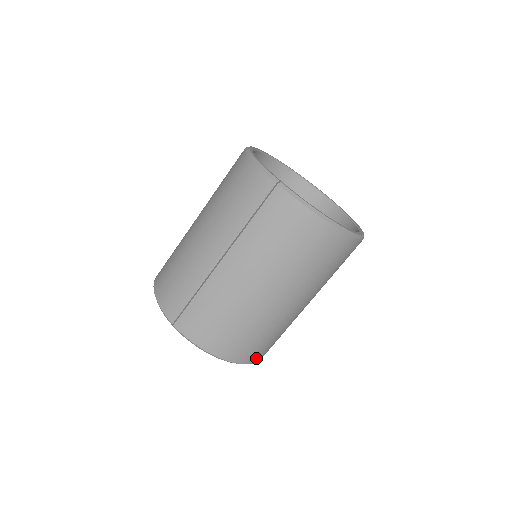
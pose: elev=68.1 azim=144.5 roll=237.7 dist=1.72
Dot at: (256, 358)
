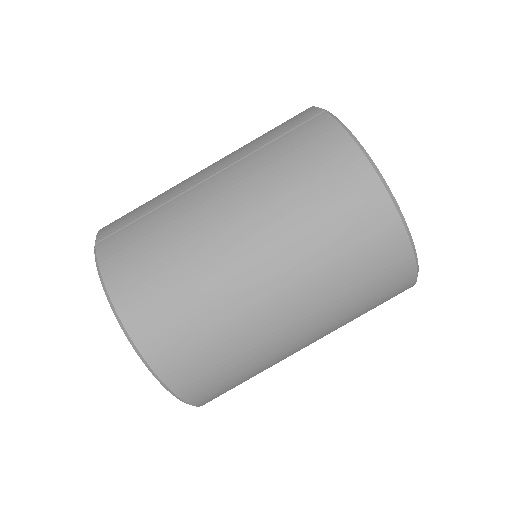
Dot at: (170, 370)
